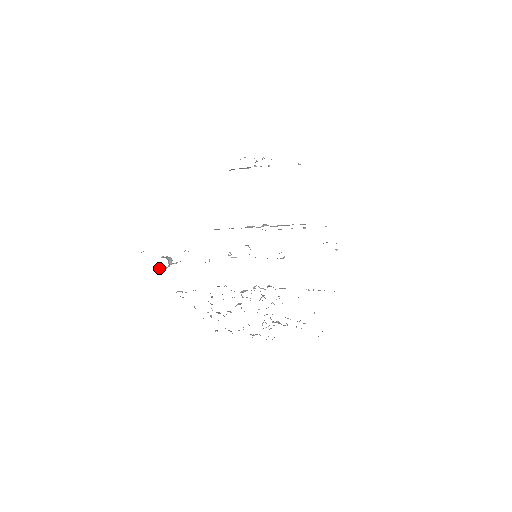
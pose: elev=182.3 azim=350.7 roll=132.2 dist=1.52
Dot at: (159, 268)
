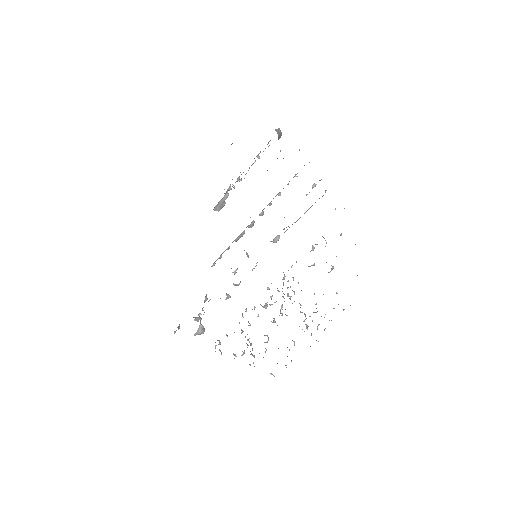
Dot at: occluded
